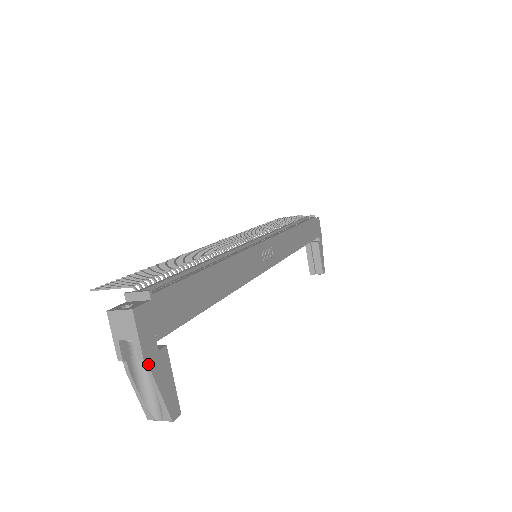
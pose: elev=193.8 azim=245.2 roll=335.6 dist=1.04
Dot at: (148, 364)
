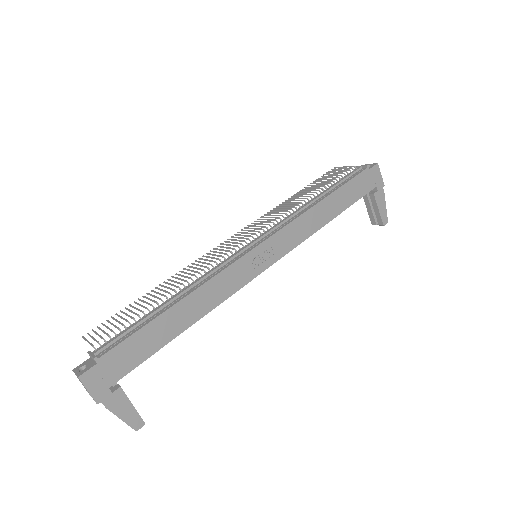
Dot at: (103, 404)
